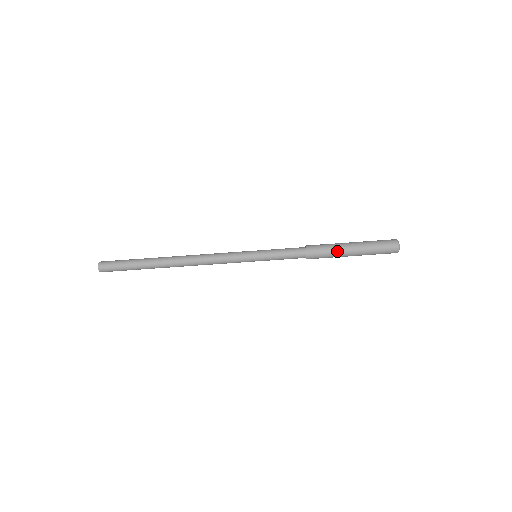
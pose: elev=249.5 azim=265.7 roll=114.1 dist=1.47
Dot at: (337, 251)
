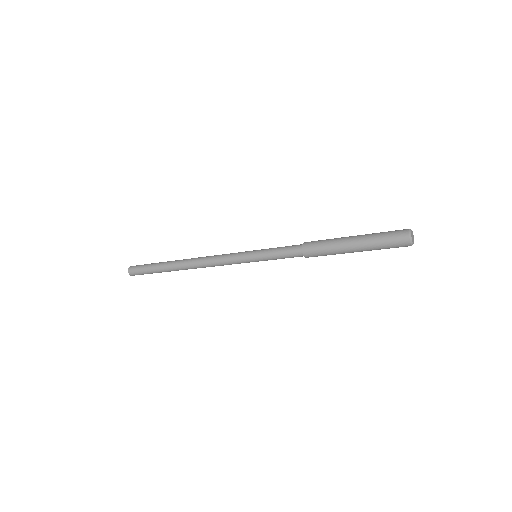
Dot at: occluded
